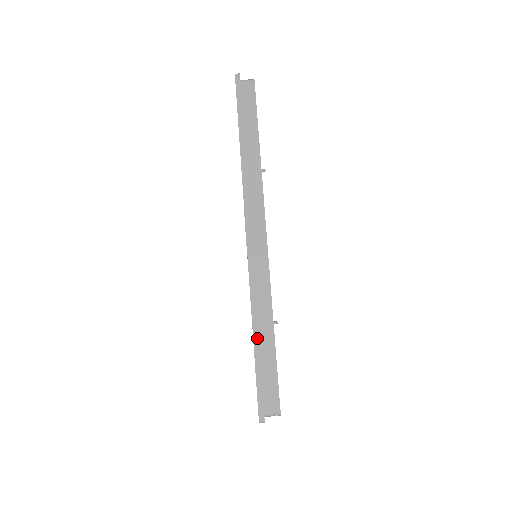
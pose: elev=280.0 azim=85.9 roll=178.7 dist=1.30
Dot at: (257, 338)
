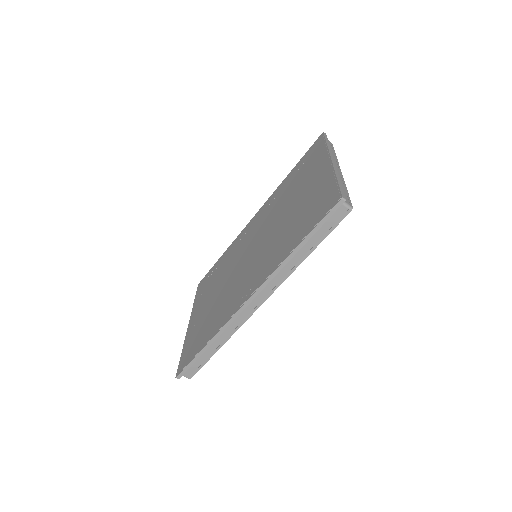
Dot at: (206, 349)
